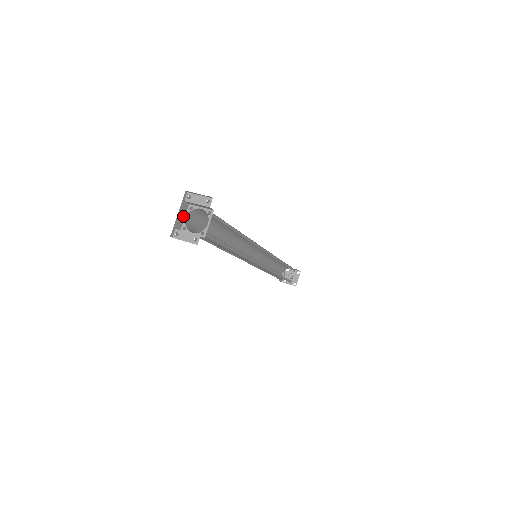
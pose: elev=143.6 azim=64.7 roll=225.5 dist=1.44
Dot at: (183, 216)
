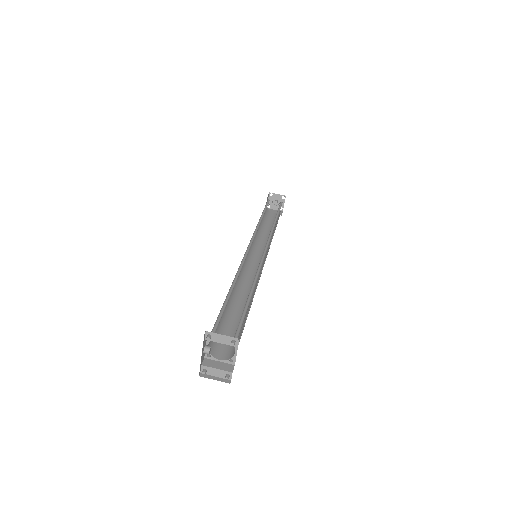
Dot at: (207, 353)
